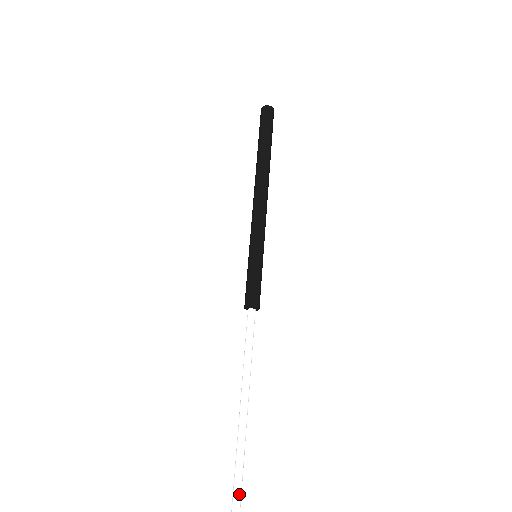
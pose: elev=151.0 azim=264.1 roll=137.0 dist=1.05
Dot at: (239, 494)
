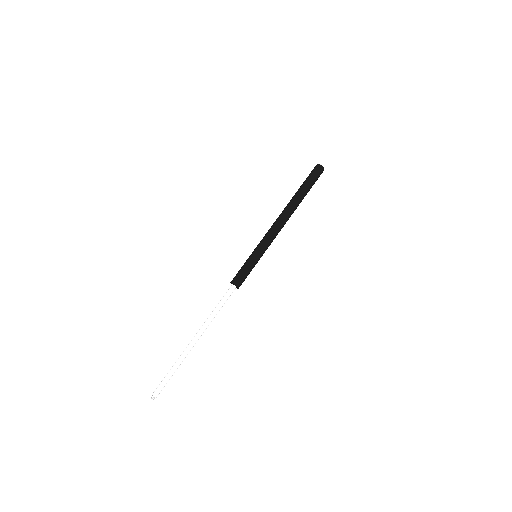
Dot at: (164, 380)
